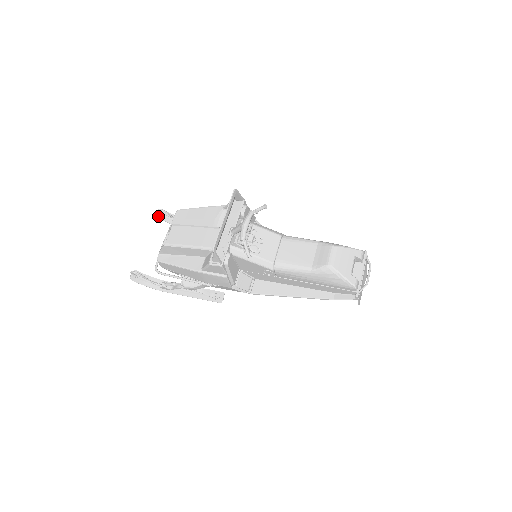
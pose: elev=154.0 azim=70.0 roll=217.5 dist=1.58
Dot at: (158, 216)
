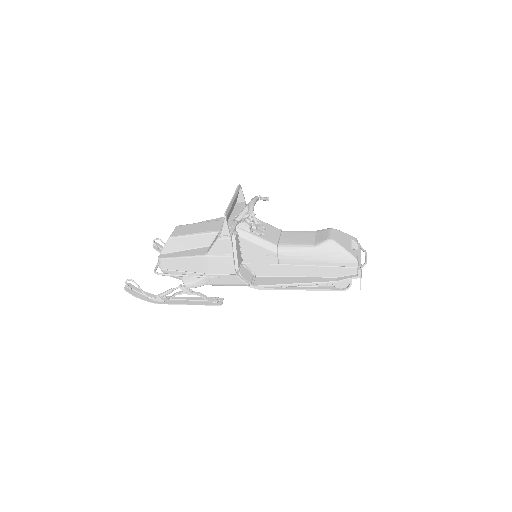
Dot at: (153, 247)
